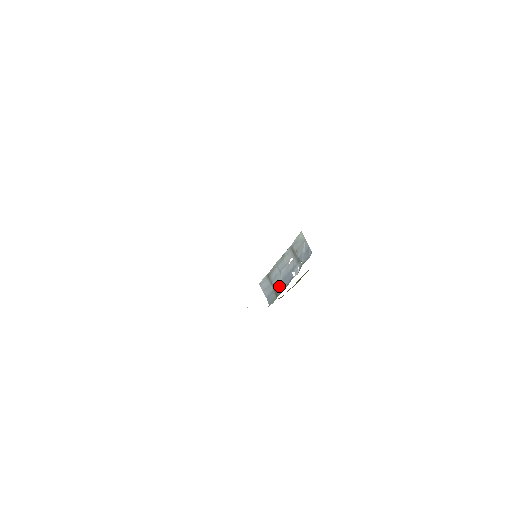
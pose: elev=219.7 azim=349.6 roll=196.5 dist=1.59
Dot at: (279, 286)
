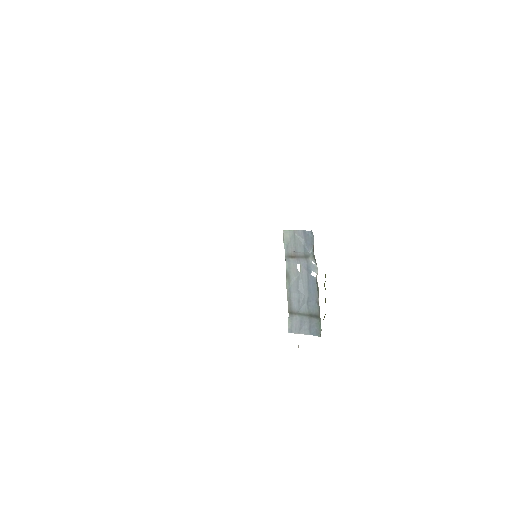
Dot at: (311, 305)
